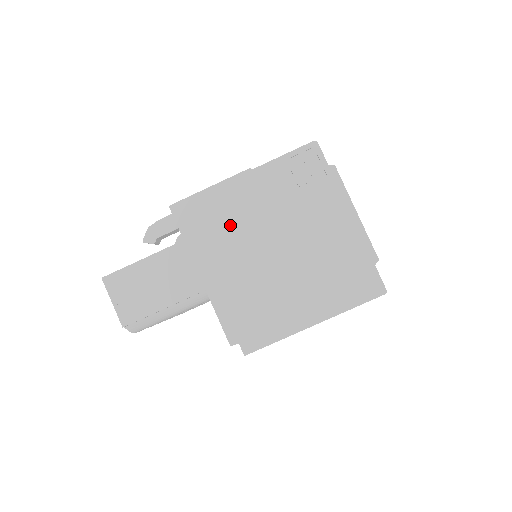
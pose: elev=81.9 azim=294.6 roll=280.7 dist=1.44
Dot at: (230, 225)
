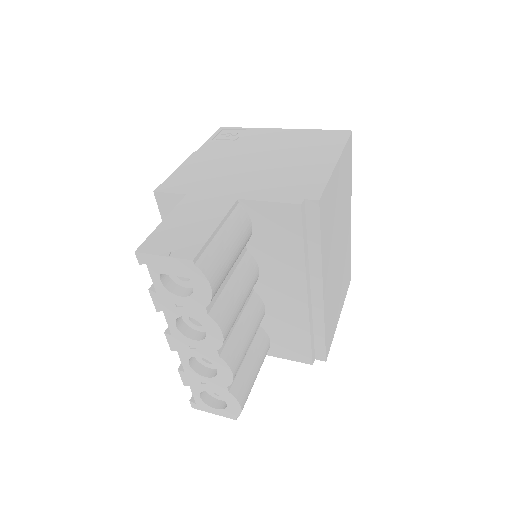
Dot at: (213, 171)
